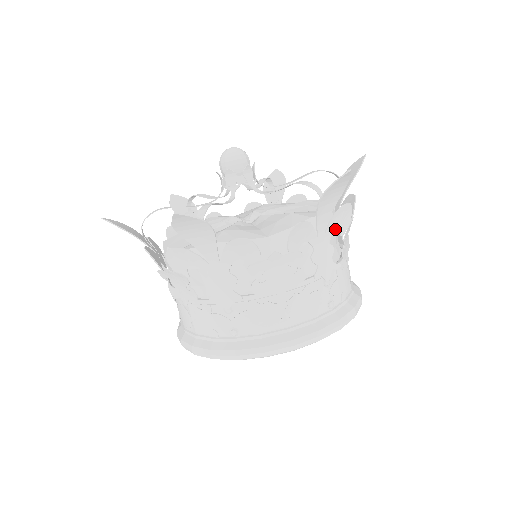
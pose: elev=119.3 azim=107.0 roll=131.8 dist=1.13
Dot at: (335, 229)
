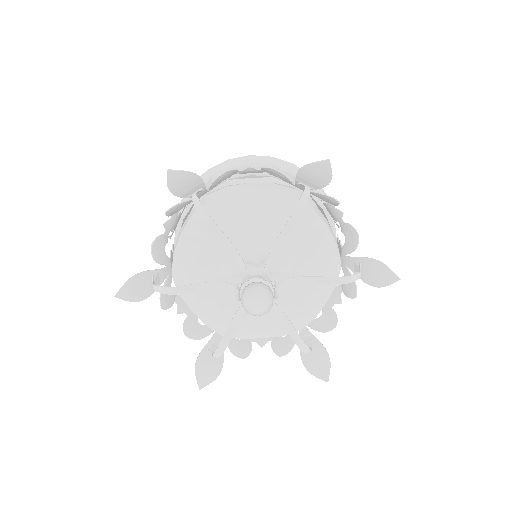
Dot at: occluded
